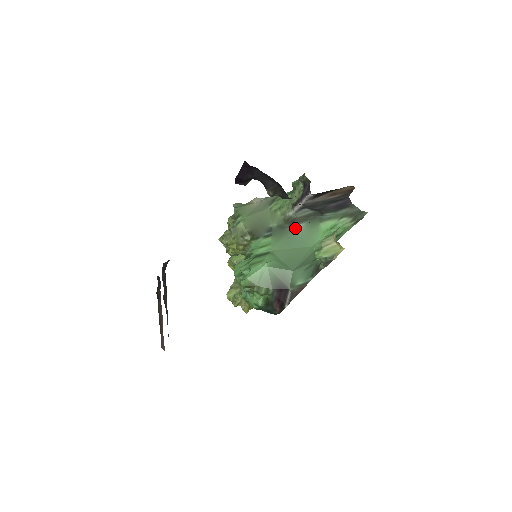
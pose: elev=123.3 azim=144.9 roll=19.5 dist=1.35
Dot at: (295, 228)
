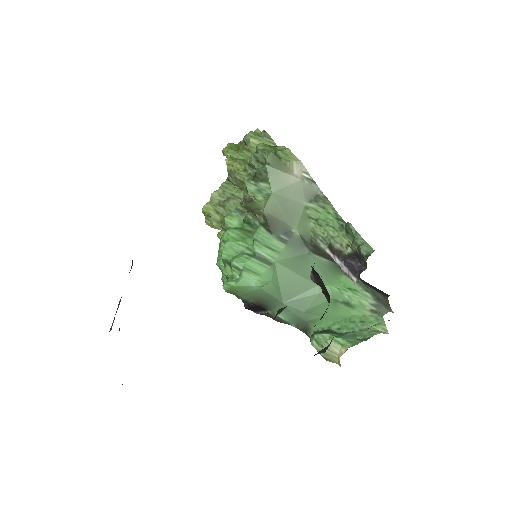
Dot at: (316, 256)
